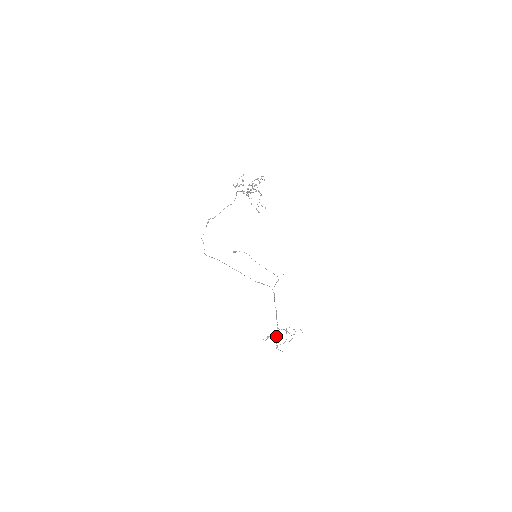
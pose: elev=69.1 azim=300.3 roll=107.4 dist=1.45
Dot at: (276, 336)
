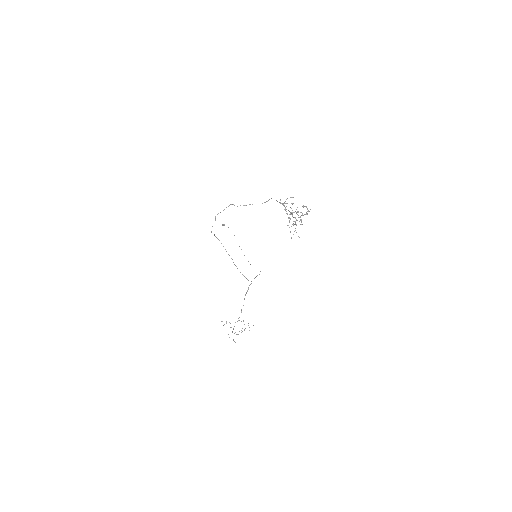
Dot at: occluded
